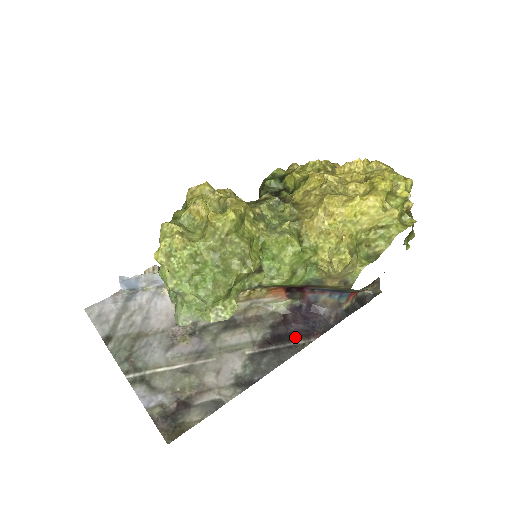
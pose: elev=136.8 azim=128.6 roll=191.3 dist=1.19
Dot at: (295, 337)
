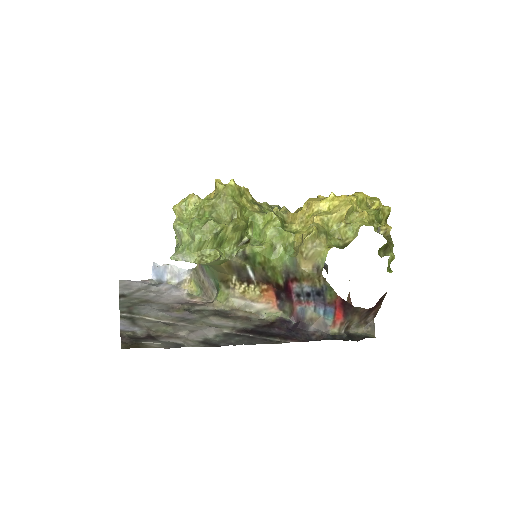
Dot at: (273, 336)
